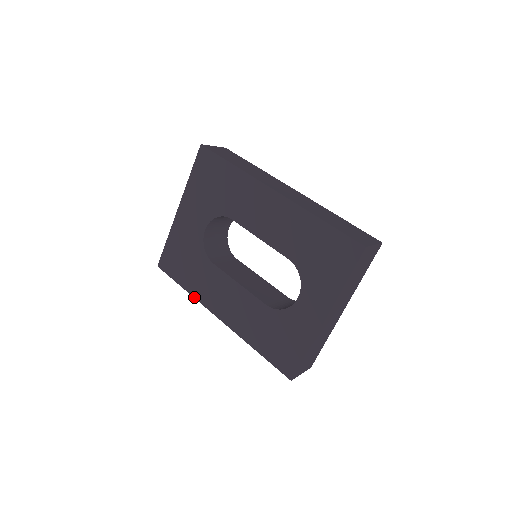
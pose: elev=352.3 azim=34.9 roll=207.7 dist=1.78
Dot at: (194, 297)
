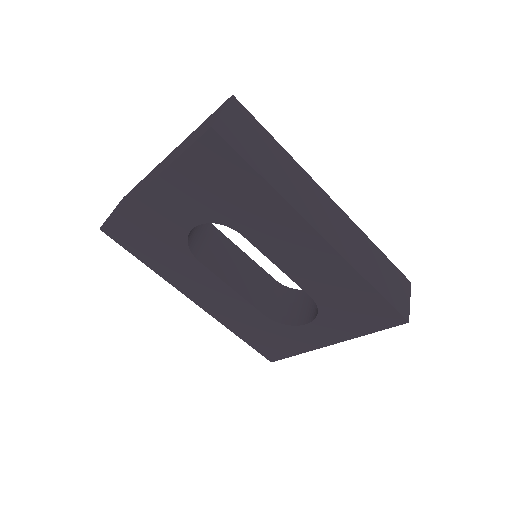
Dot at: (161, 276)
